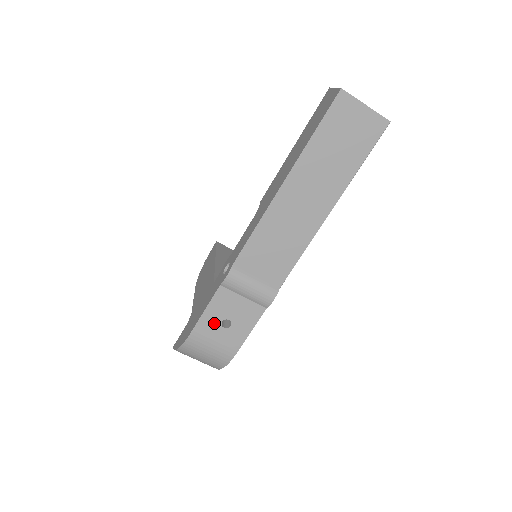
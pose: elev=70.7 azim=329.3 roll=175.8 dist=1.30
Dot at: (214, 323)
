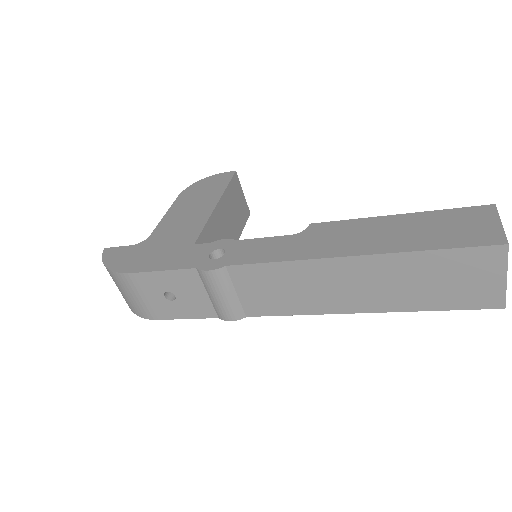
Dot at: (159, 286)
